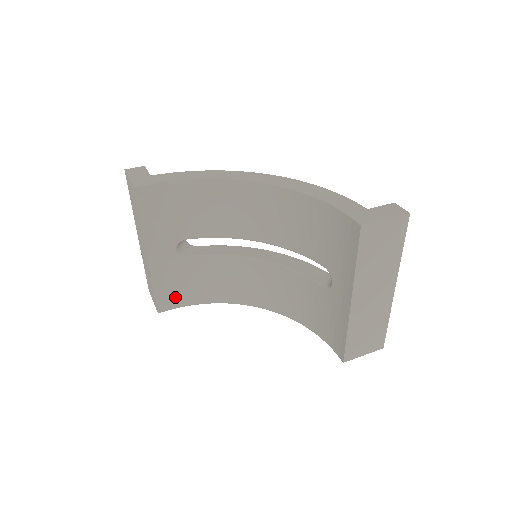
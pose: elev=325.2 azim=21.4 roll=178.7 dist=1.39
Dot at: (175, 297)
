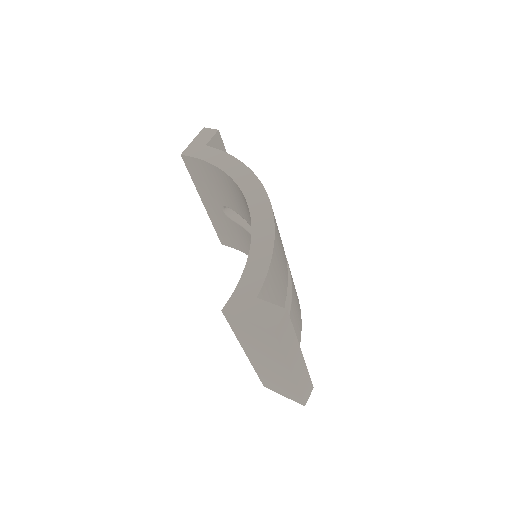
Dot at: (232, 241)
